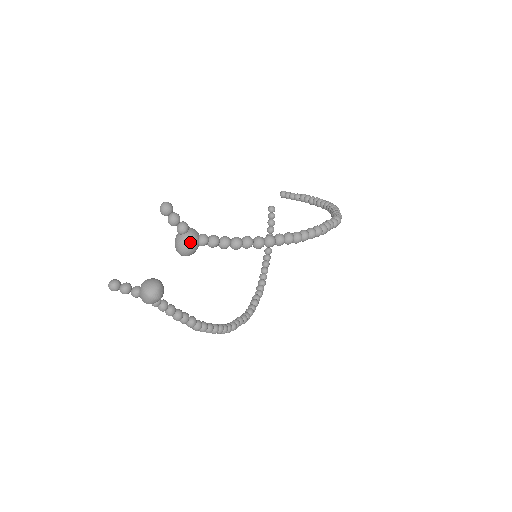
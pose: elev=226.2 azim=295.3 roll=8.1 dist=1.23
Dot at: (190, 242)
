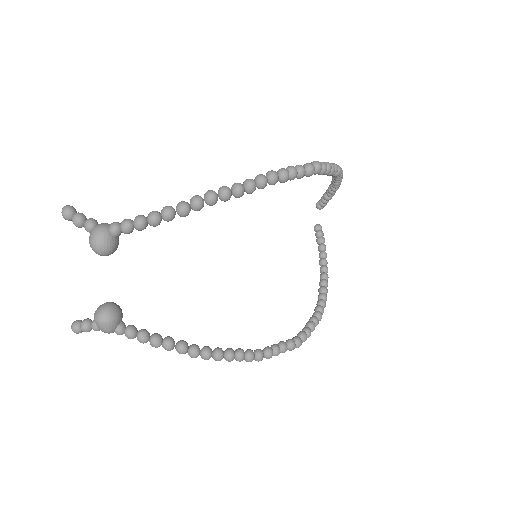
Dot at: (96, 234)
